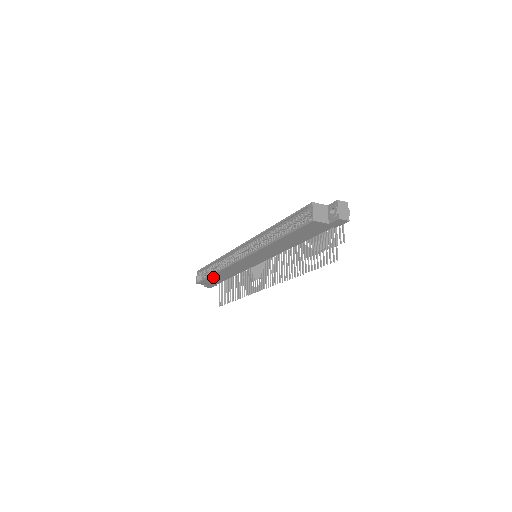
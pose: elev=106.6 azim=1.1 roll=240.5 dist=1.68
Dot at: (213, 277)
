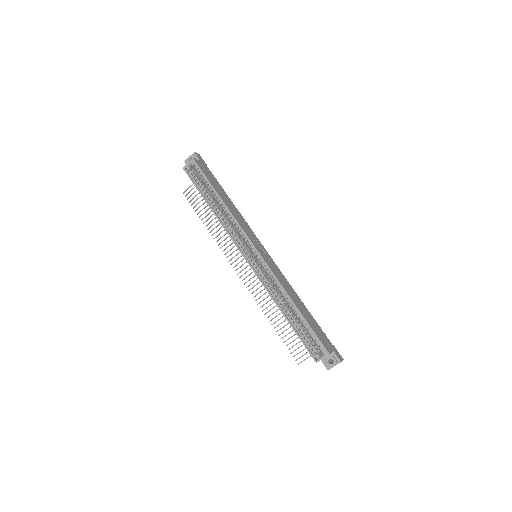
Dot at: (205, 197)
